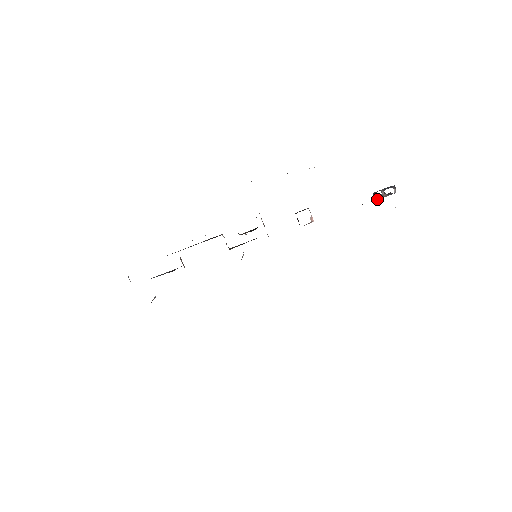
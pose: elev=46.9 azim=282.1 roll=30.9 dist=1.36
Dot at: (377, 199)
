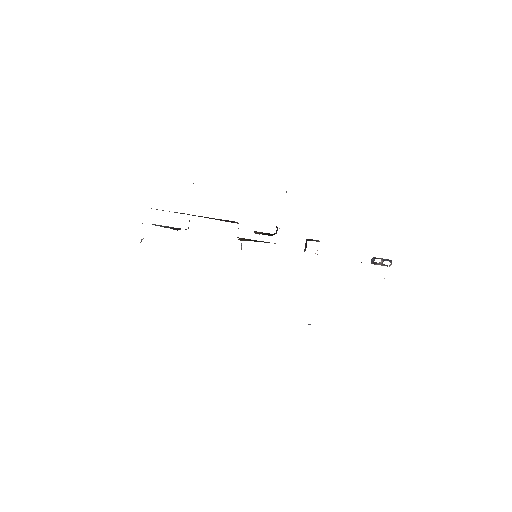
Dot at: (374, 263)
